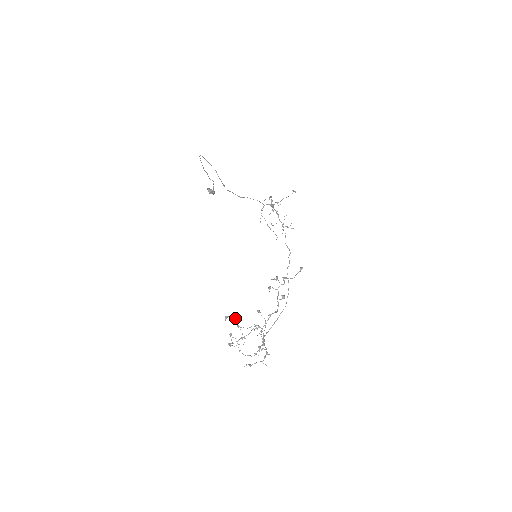
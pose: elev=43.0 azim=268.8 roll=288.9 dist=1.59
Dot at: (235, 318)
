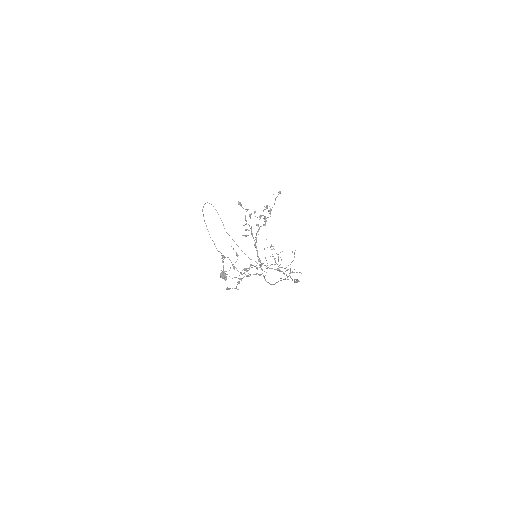
Dot at: (237, 289)
